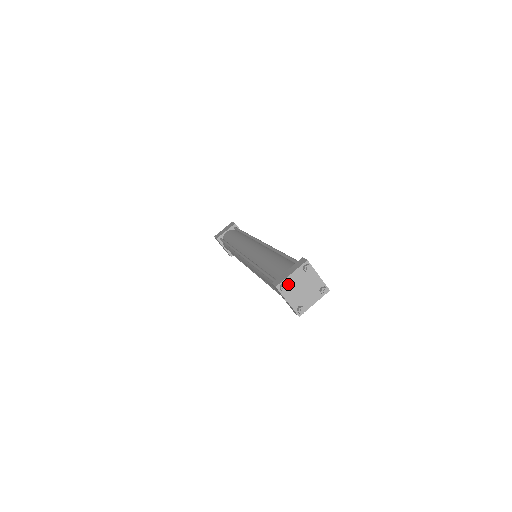
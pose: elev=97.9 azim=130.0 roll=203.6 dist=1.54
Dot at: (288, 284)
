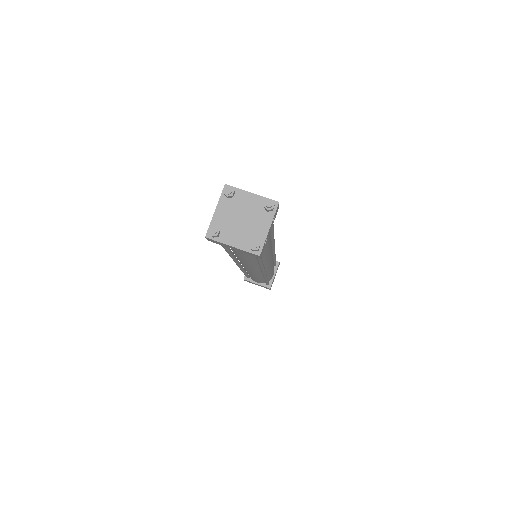
Dot at: (237, 197)
